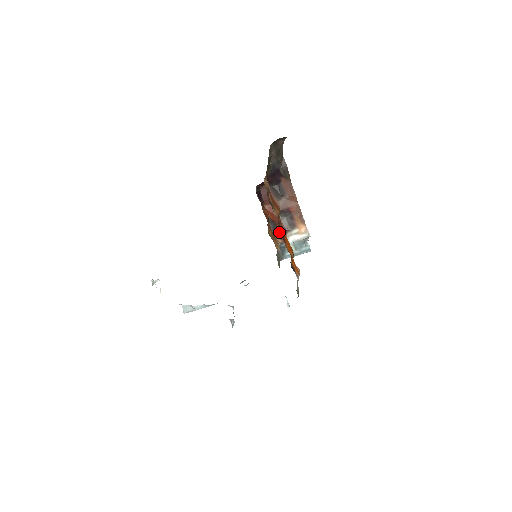
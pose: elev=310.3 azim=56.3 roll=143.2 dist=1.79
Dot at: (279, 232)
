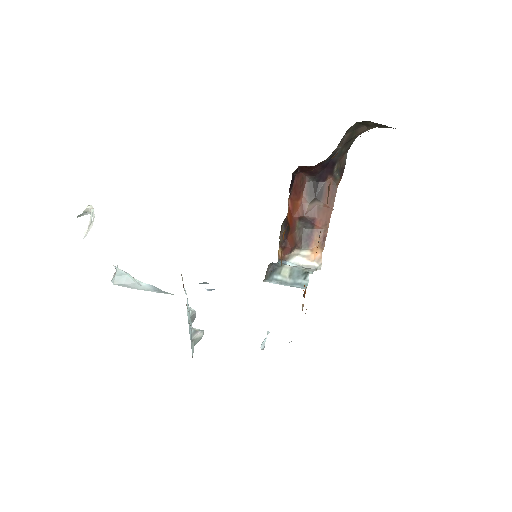
Dot at: (287, 243)
